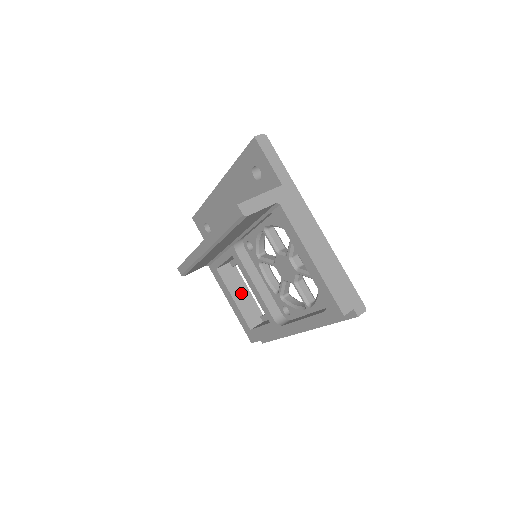
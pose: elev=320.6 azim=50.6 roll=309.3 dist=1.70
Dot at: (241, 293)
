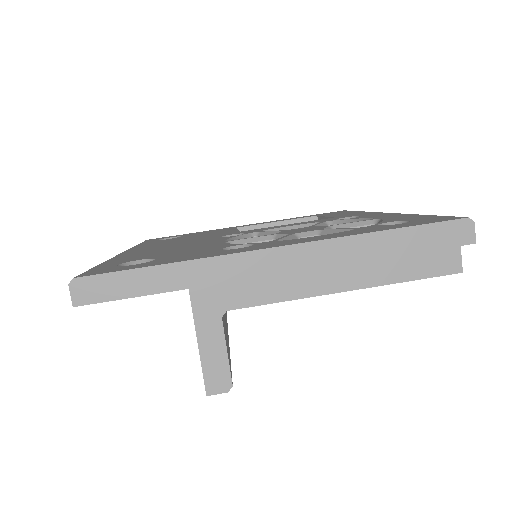
Dot at: occluded
